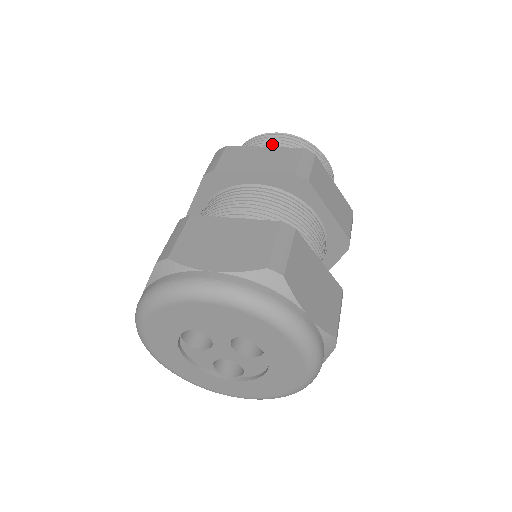
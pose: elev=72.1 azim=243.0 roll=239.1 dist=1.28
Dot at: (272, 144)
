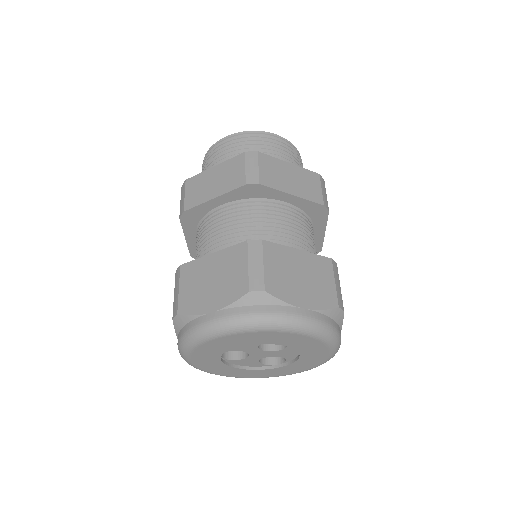
Dot at: (223, 153)
